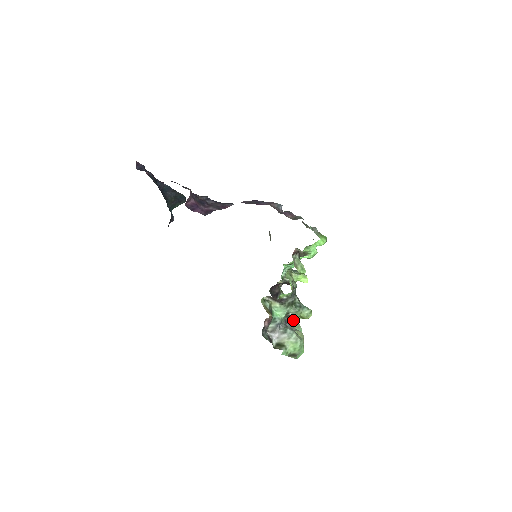
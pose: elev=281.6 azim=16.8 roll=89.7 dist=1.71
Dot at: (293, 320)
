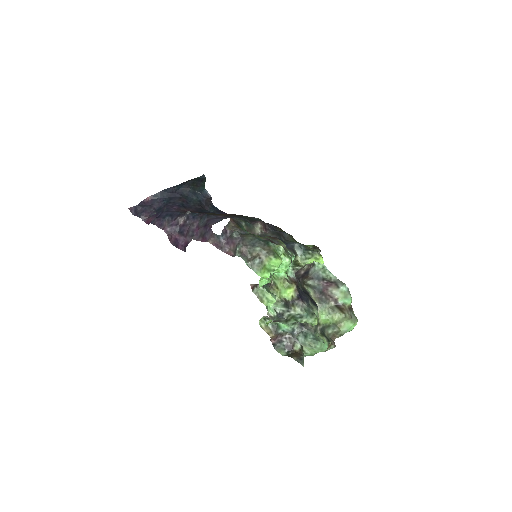
Dot at: (307, 323)
